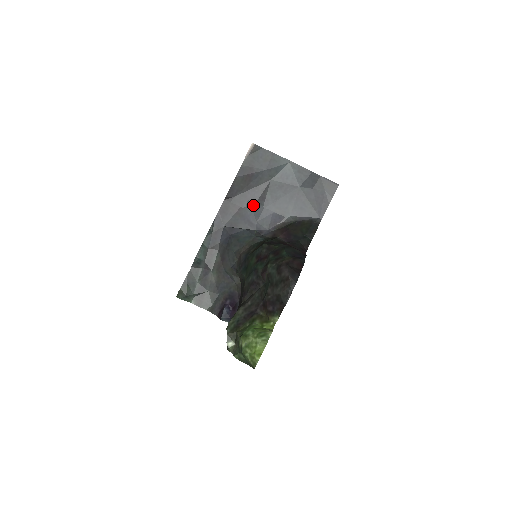
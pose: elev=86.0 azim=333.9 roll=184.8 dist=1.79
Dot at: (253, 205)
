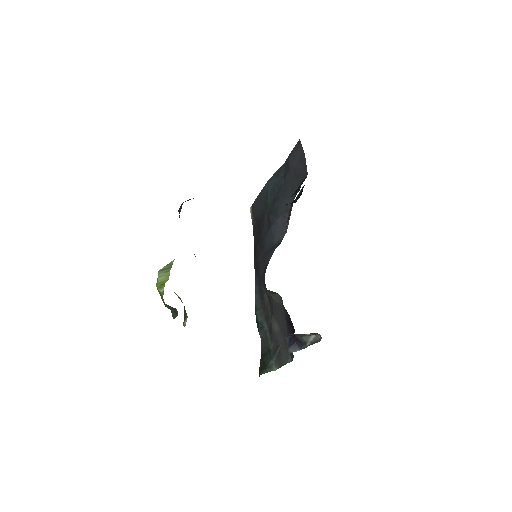
Dot at: (267, 237)
